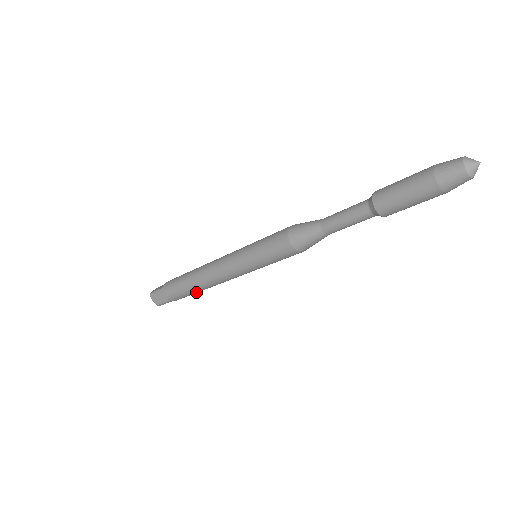
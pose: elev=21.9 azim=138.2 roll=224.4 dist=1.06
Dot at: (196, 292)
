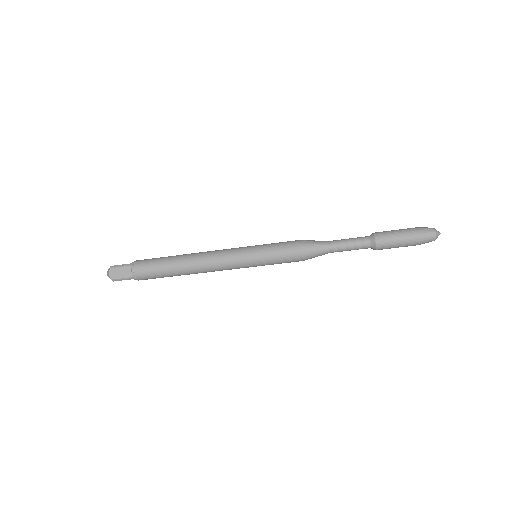
Dot at: (173, 275)
